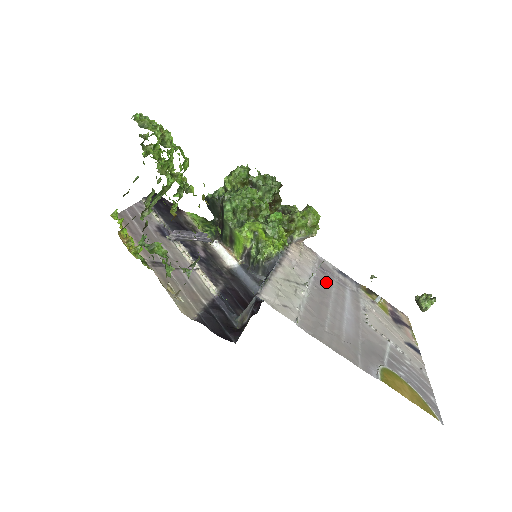
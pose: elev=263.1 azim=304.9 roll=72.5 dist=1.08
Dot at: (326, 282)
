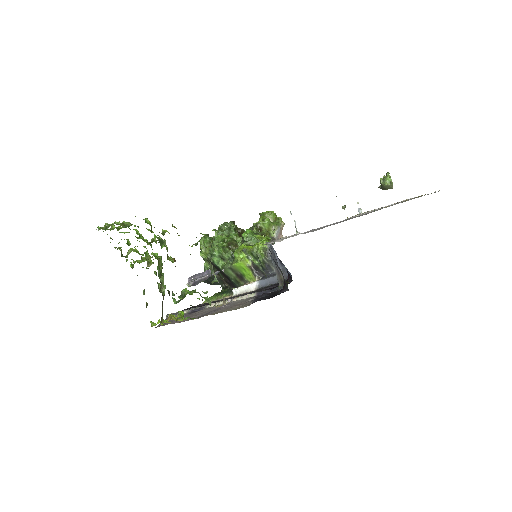
Dot at: occluded
